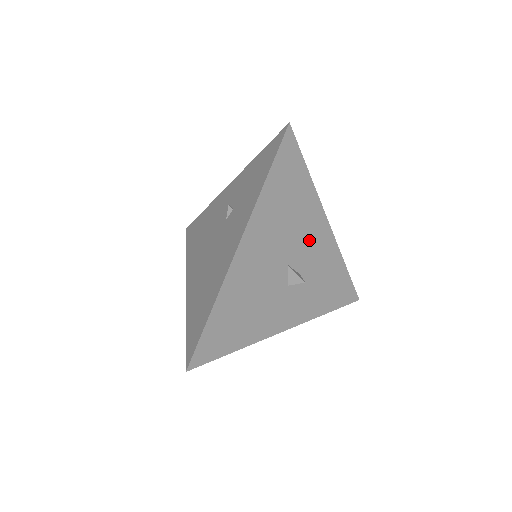
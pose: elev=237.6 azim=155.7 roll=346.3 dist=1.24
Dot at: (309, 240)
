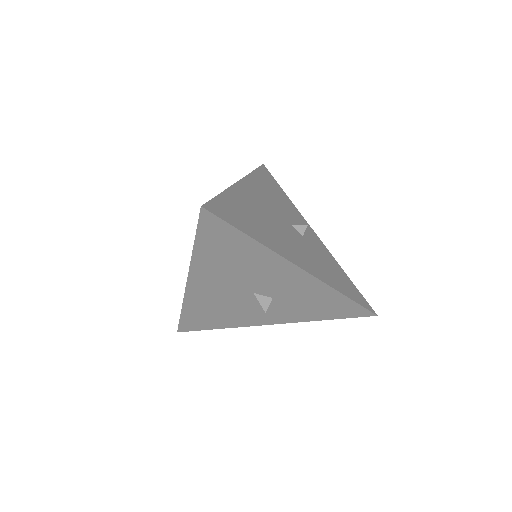
Dot at: (275, 279)
